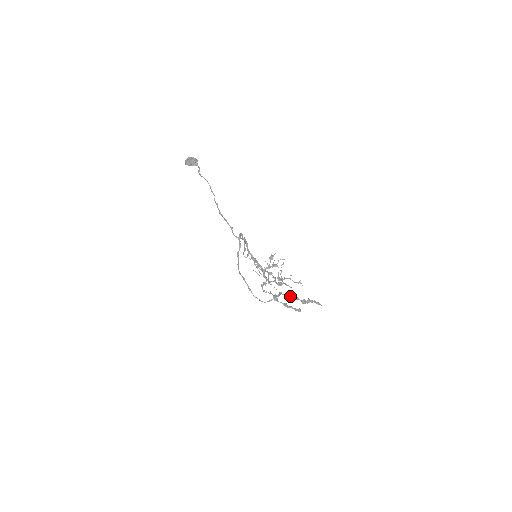
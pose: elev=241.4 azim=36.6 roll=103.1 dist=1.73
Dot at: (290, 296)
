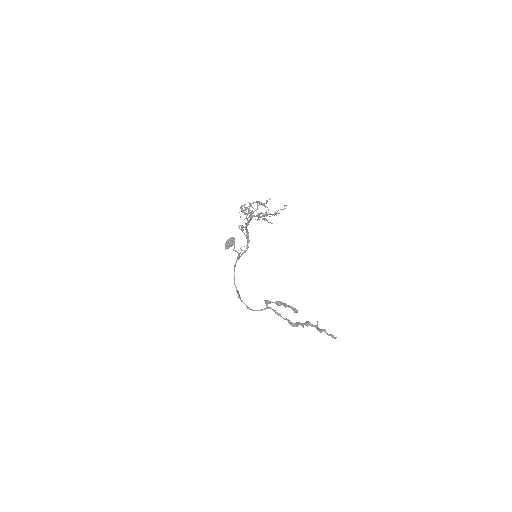
Dot at: (291, 322)
